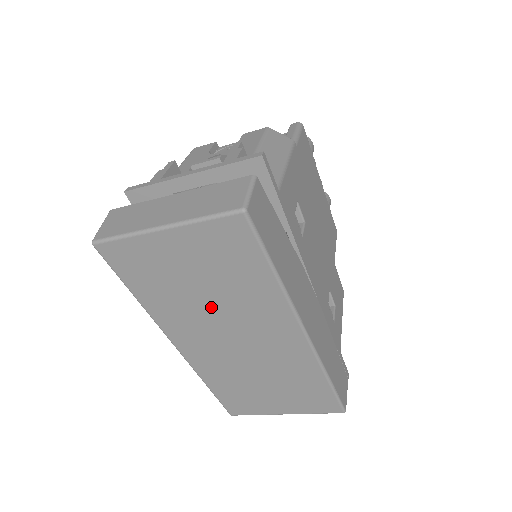
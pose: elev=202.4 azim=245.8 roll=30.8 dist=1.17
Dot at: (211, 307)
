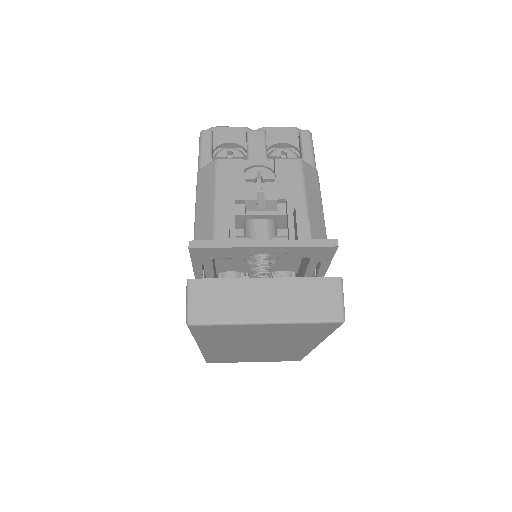
Dot at: (259, 341)
